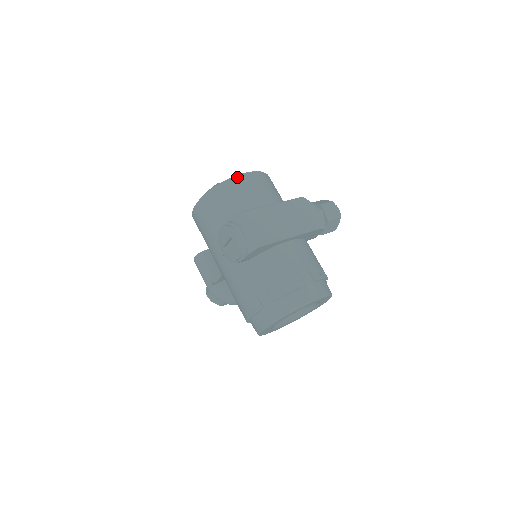
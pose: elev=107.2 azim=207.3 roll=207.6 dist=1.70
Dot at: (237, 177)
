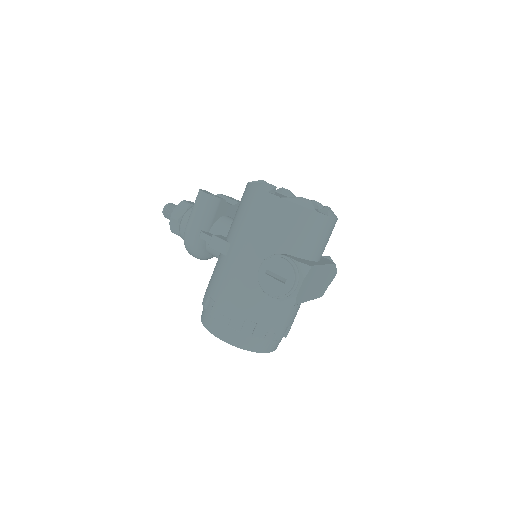
Dot at: (329, 218)
